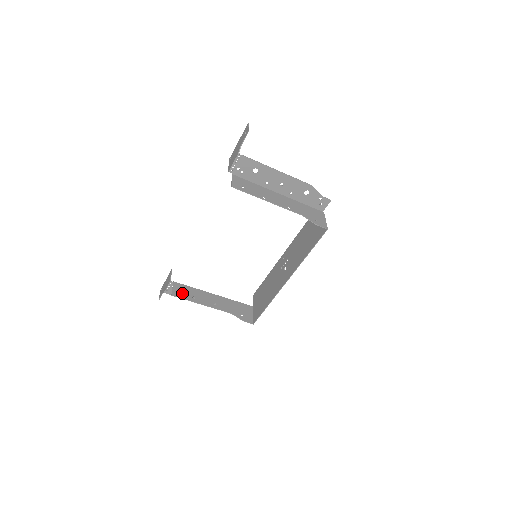
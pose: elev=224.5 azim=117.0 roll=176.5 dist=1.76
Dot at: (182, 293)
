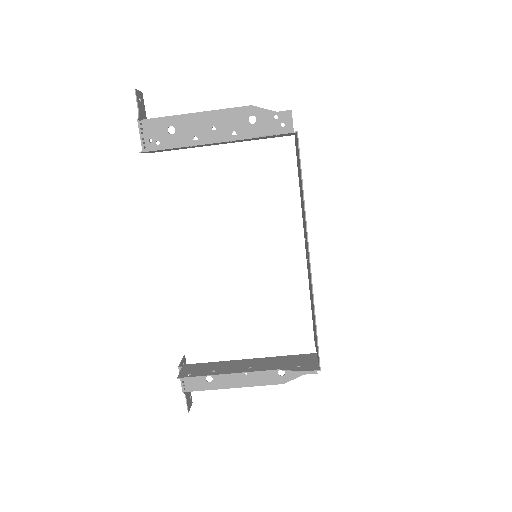
Dot at: (195, 372)
